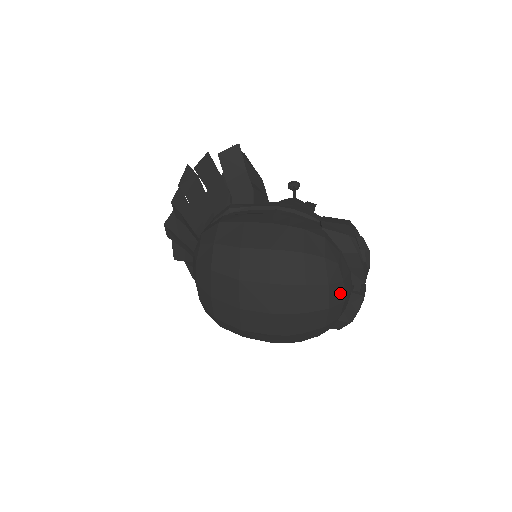
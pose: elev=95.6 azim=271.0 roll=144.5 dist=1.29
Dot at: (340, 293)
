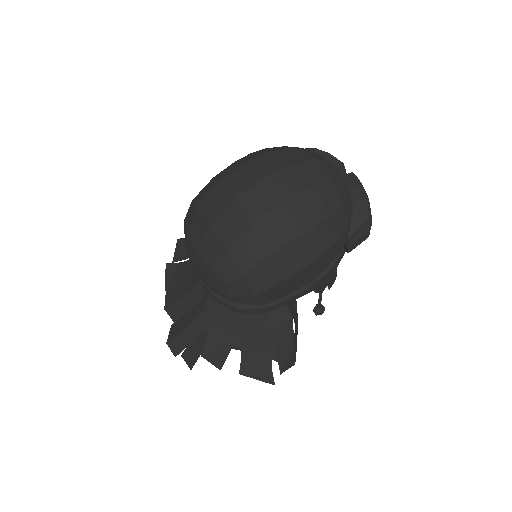
Dot at: (320, 157)
